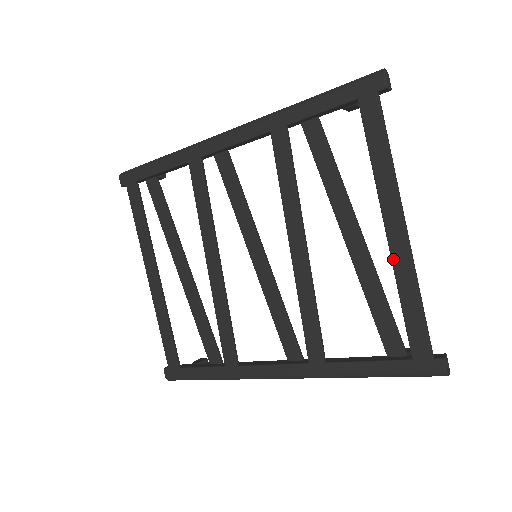
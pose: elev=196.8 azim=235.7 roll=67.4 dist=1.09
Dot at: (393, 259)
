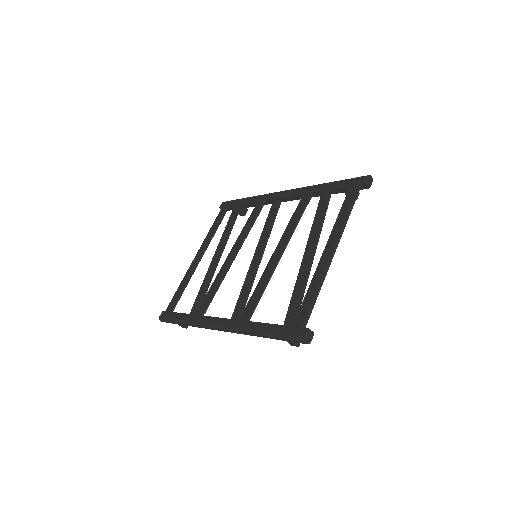
Dot at: (318, 266)
